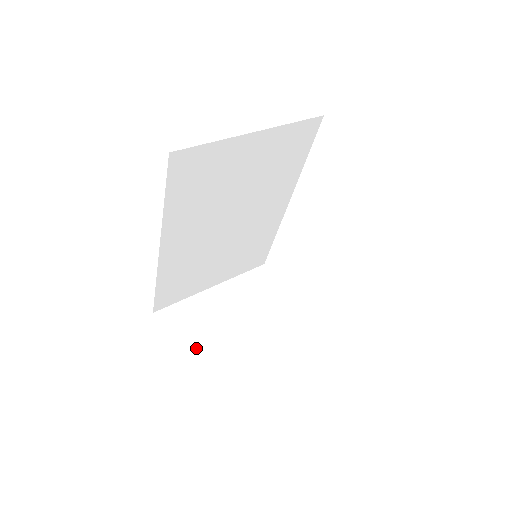
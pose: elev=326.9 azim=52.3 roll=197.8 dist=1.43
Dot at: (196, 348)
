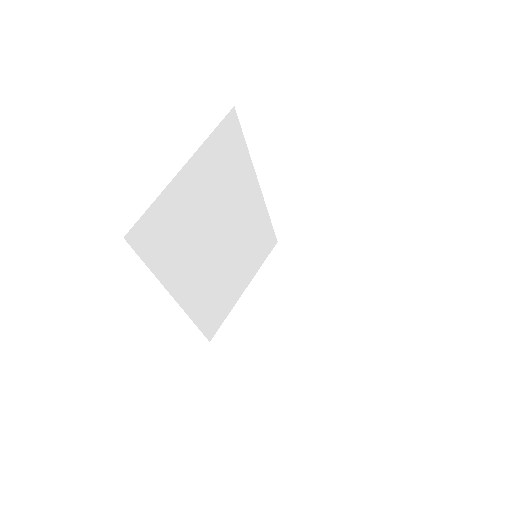
Dot at: (260, 351)
